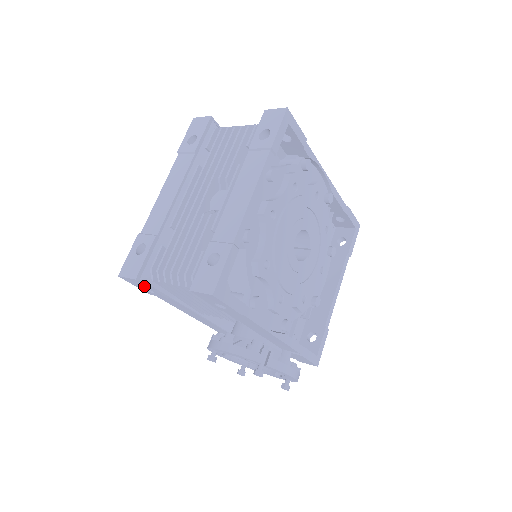
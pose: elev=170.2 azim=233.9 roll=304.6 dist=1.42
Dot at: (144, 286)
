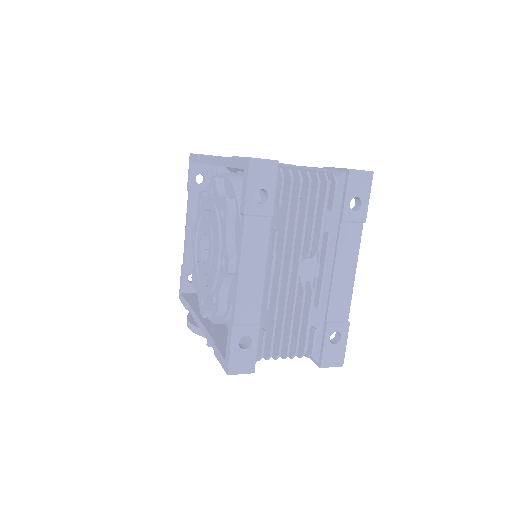
Dot at: occluded
